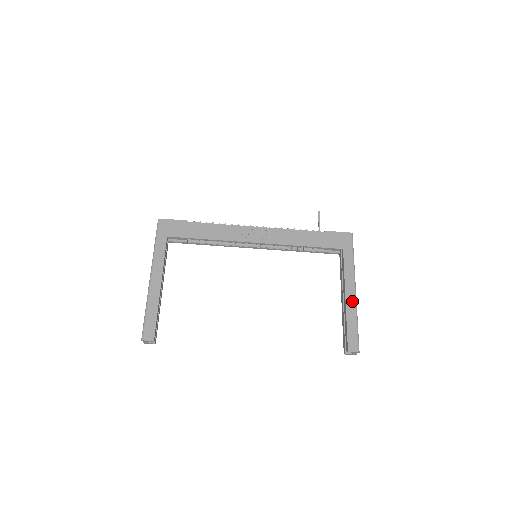
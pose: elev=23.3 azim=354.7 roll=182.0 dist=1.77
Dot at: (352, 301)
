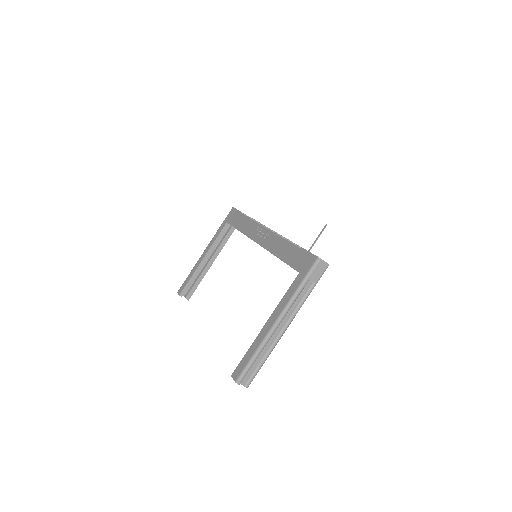
Dot at: (266, 331)
